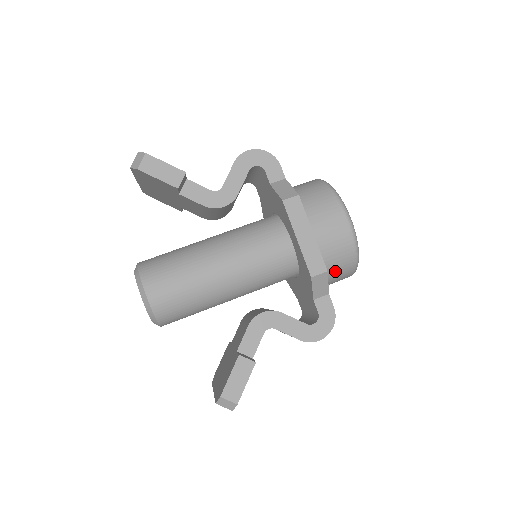
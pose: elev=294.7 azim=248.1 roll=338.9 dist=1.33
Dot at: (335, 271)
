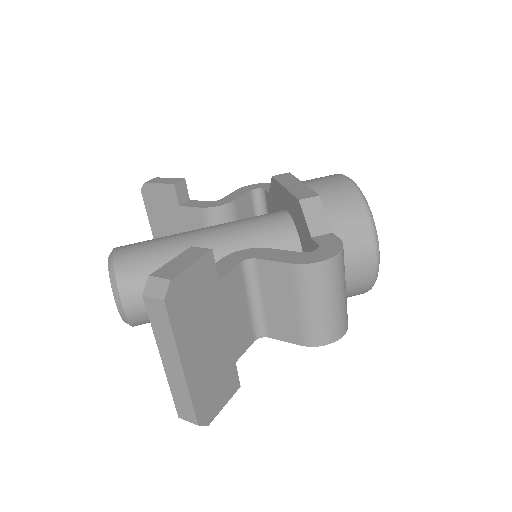
Dot at: (340, 219)
